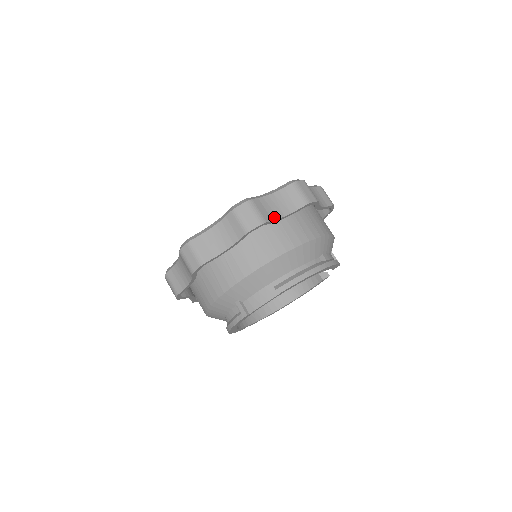
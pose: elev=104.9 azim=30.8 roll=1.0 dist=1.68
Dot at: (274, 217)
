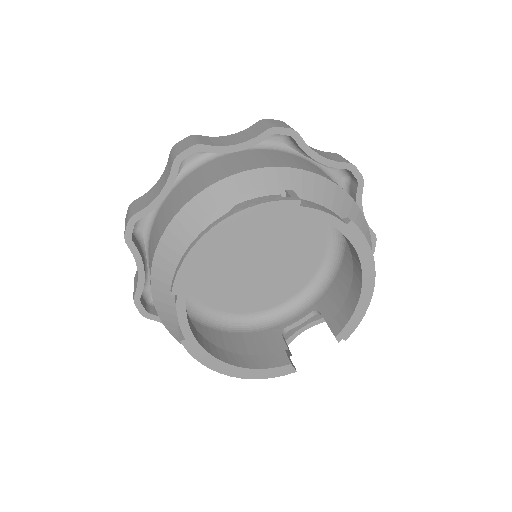
Dot at: (360, 198)
